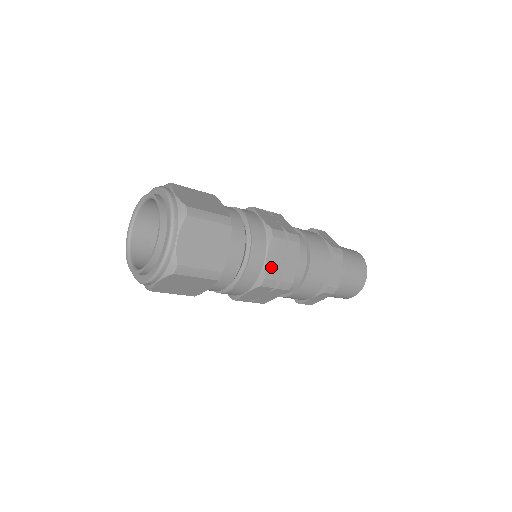
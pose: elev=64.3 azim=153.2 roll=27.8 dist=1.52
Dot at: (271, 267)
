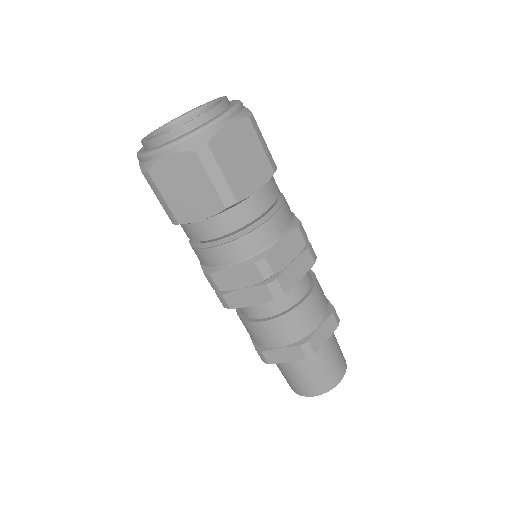
Dot at: (278, 253)
